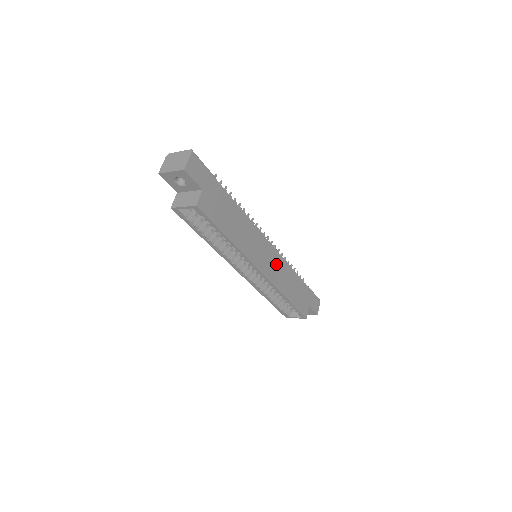
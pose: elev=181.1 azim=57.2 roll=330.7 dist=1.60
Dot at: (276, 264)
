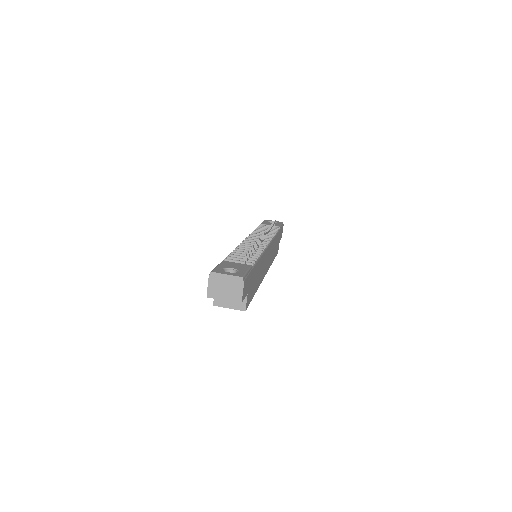
Dot at: (270, 252)
